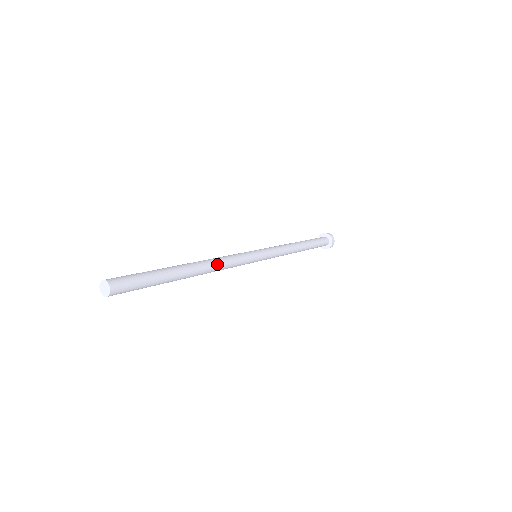
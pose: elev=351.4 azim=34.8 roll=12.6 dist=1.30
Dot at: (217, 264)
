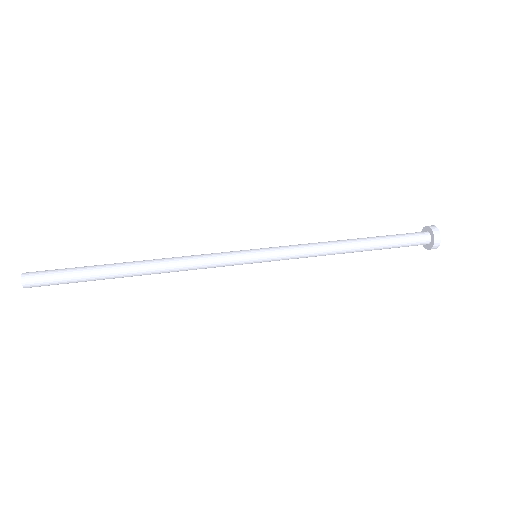
Dot at: (174, 270)
